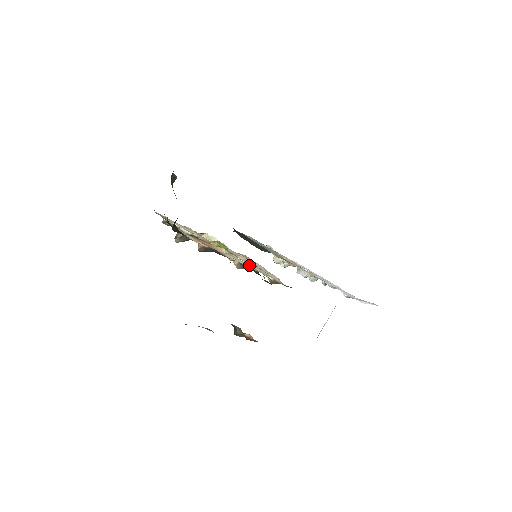
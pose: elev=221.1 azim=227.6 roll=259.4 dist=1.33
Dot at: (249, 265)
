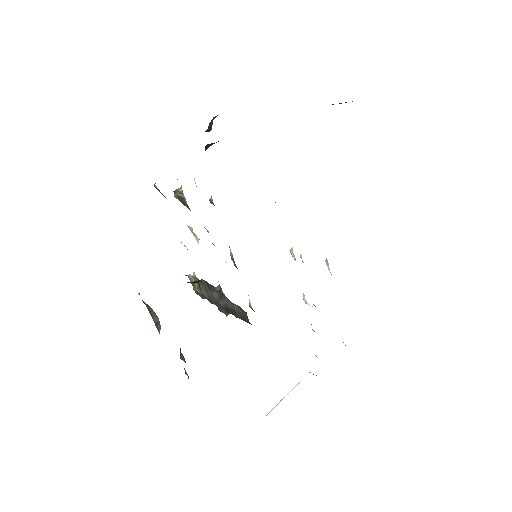
Dot at: occluded
